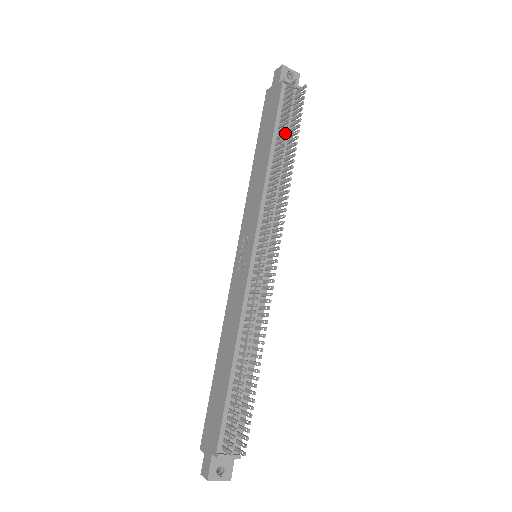
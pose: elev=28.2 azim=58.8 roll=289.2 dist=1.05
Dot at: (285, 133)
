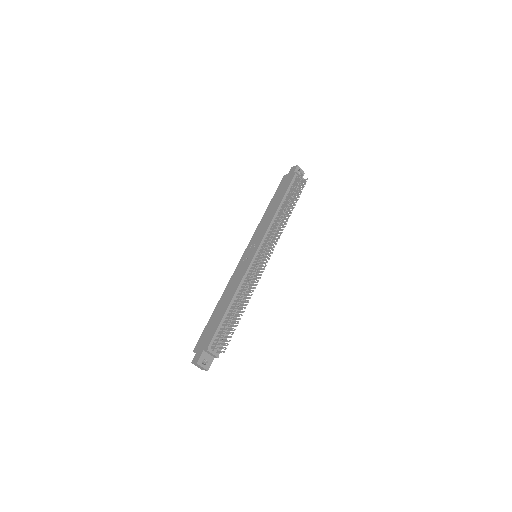
Dot at: (291, 197)
